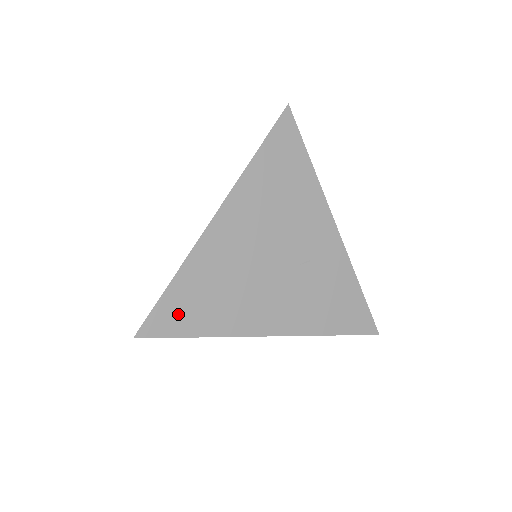
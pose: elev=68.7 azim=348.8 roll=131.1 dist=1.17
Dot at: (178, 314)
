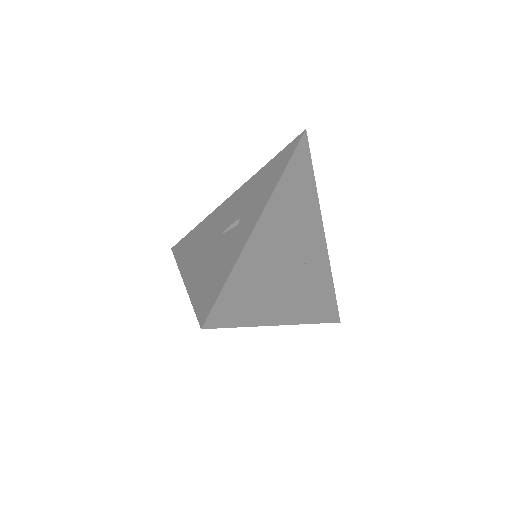
Dot at: (232, 306)
